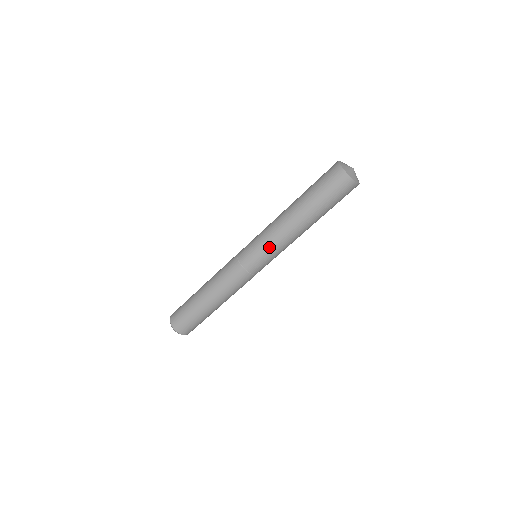
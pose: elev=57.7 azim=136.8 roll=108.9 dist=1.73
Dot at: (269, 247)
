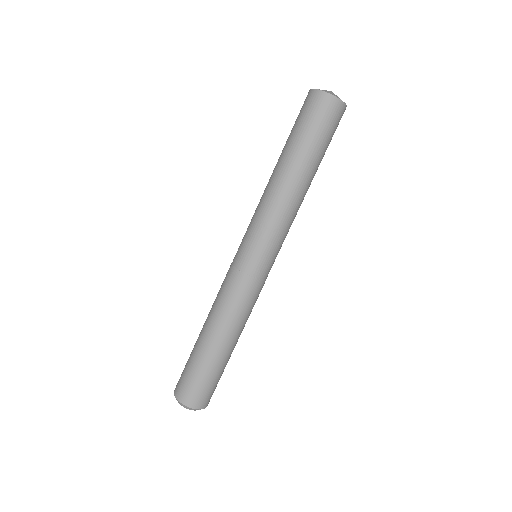
Dot at: (278, 235)
